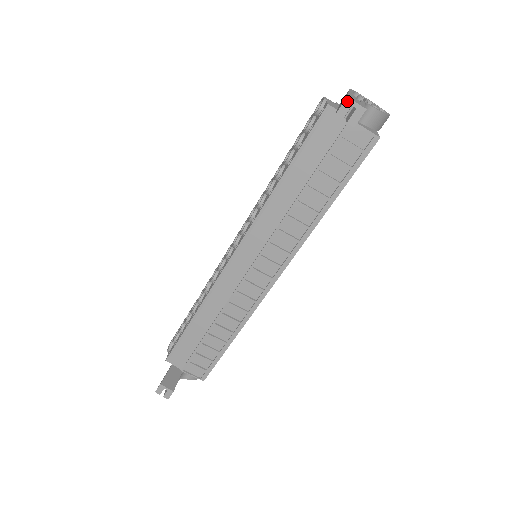
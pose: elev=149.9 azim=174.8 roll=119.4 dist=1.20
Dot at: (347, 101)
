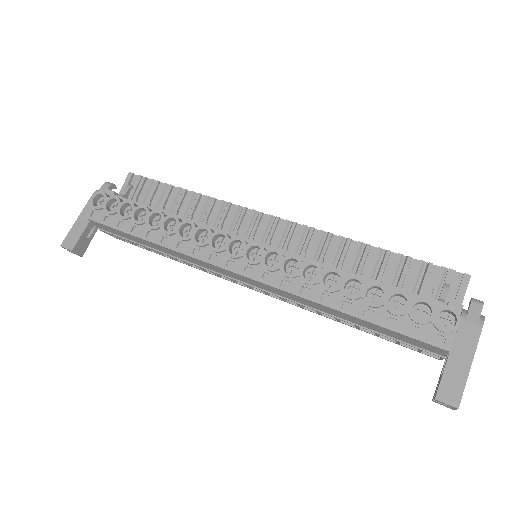
Dot at: (454, 407)
